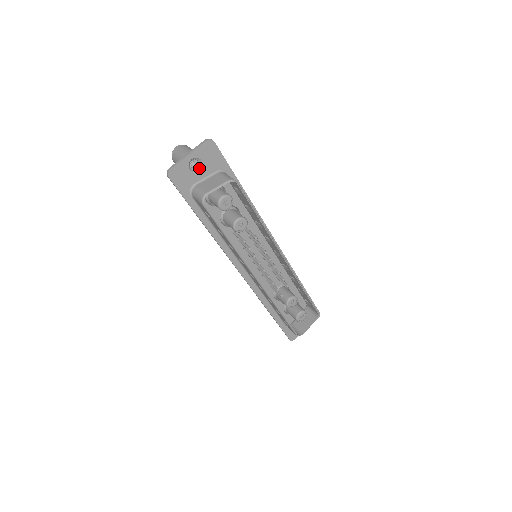
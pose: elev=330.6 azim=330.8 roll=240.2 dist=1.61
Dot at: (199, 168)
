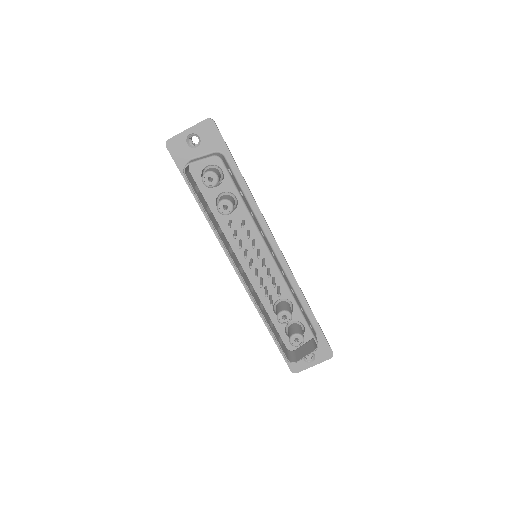
Dot at: (197, 145)
